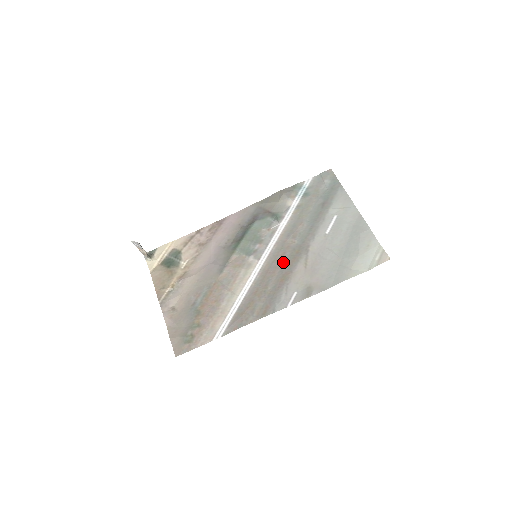
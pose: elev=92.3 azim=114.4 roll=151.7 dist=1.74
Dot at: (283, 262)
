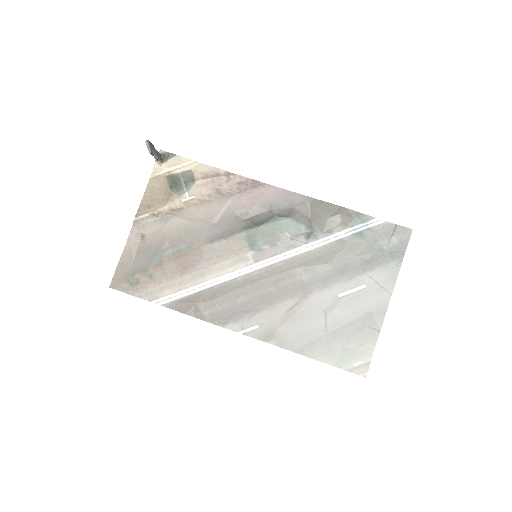
Dot at: (273, 287)
